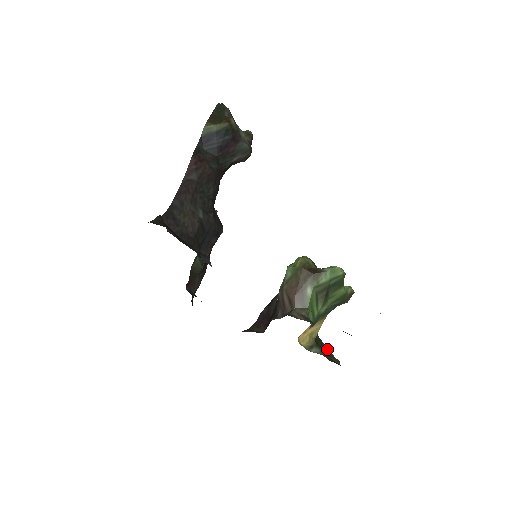
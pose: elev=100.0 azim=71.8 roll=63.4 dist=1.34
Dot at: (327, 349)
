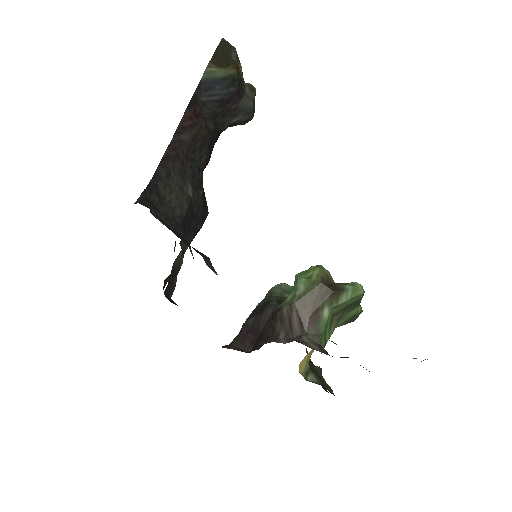
Dot at: (319, 373)
